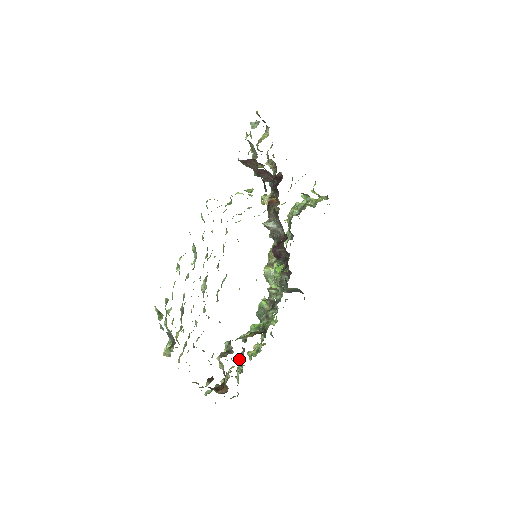
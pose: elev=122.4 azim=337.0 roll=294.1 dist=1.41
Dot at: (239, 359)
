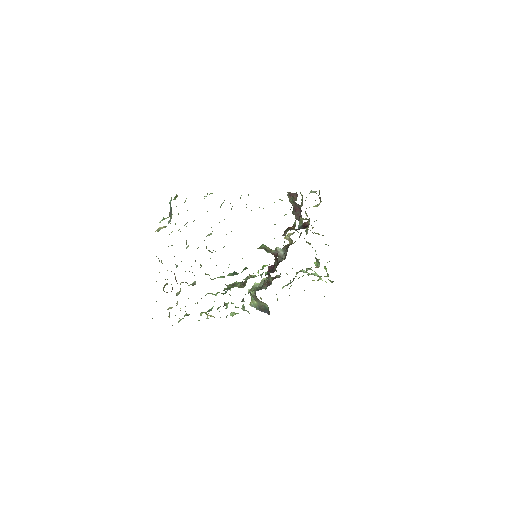
Dot at: occluded
